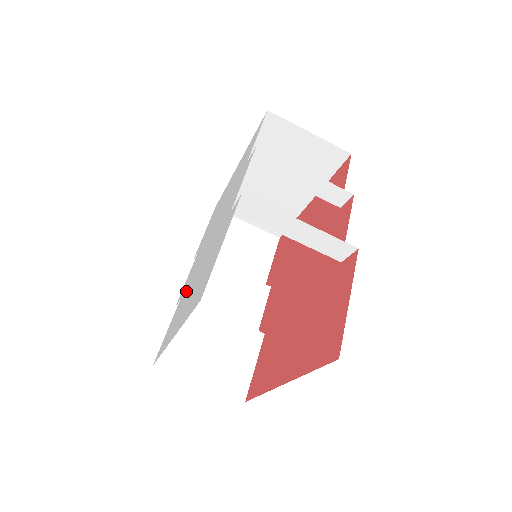
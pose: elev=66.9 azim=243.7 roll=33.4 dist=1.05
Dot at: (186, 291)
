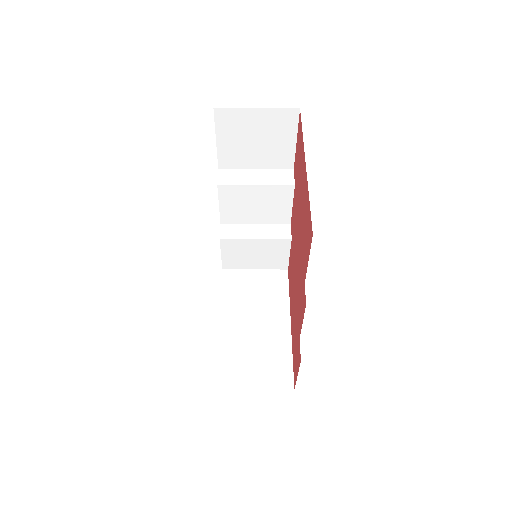
Dot at: occluded
